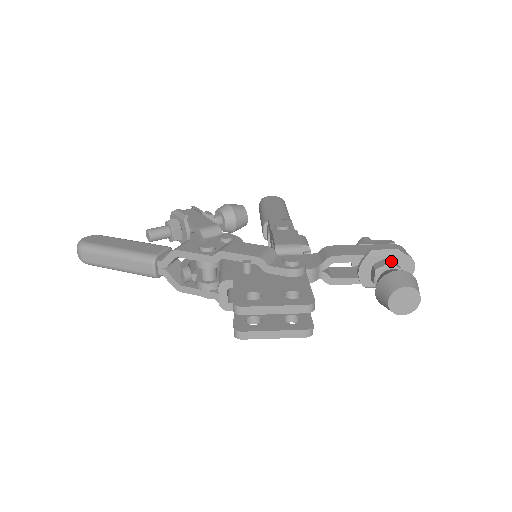
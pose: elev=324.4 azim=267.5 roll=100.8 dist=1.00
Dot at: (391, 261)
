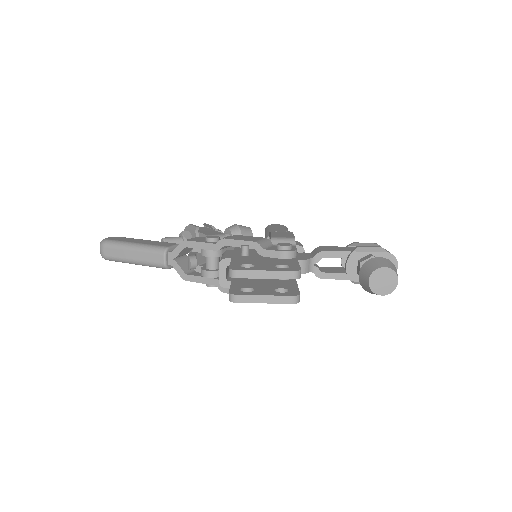
Dot at: (375, 256)
